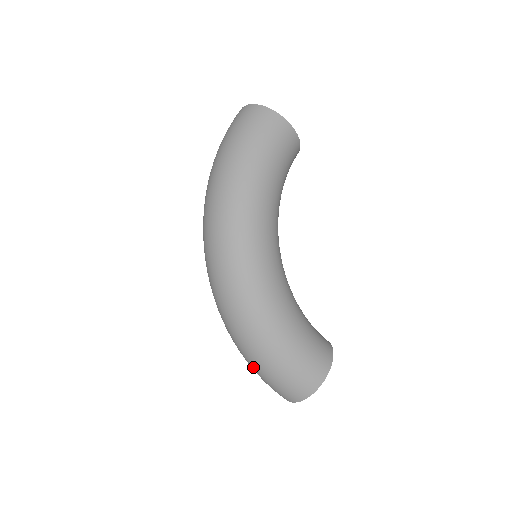
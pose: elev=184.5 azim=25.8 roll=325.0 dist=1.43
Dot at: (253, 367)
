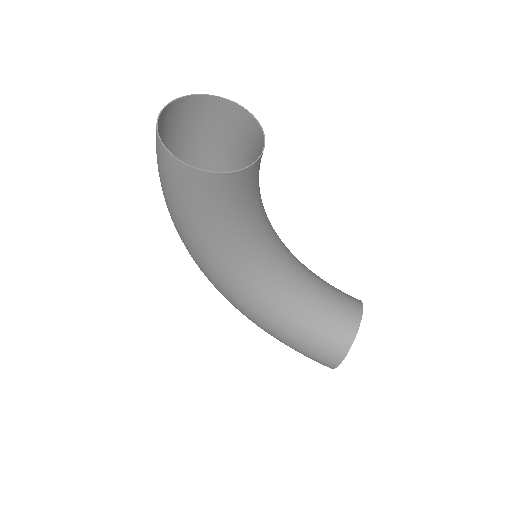
Dot at: occluded
